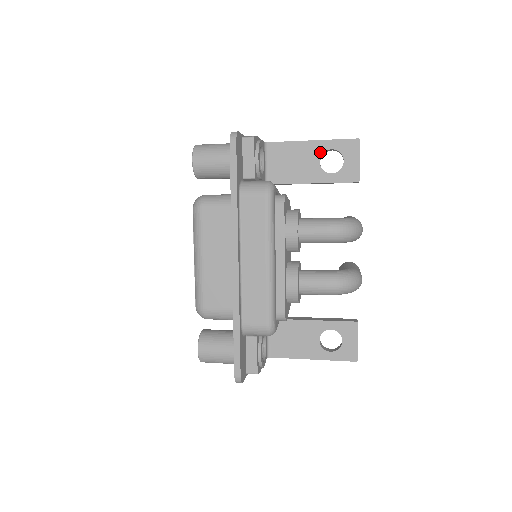
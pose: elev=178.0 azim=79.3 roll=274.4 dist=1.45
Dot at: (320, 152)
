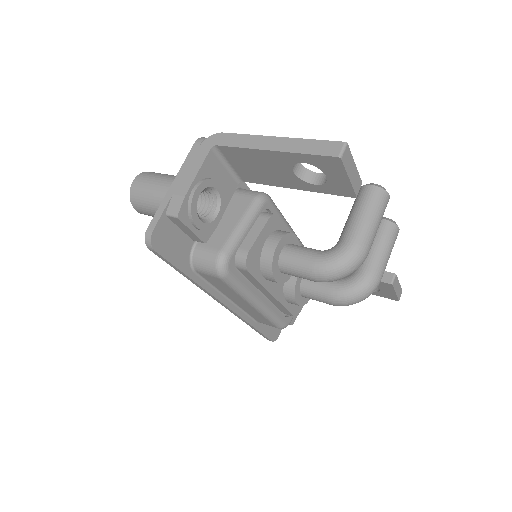
Dot at: (289, 163)
